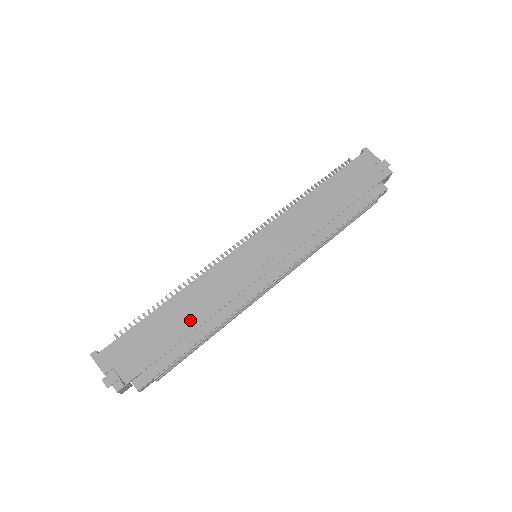
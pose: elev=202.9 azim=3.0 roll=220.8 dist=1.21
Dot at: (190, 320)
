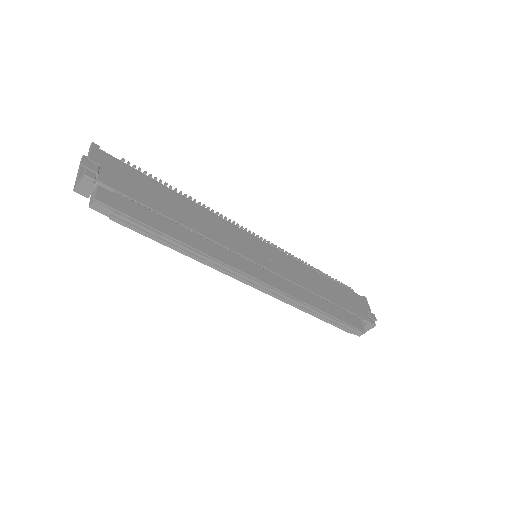
Dot at: (185, 218)
